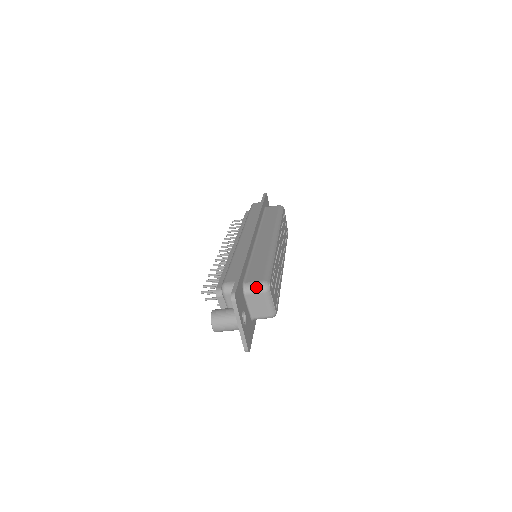
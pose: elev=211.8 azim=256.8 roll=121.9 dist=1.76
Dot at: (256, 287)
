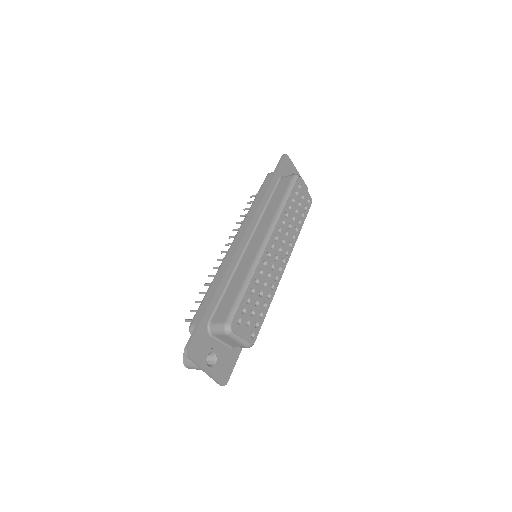
Dot at: (218, 330)
